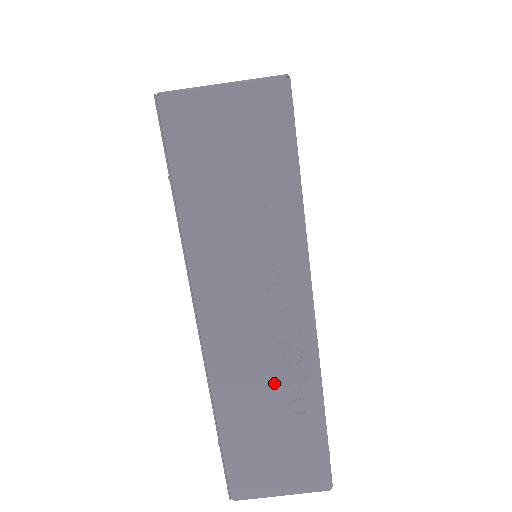
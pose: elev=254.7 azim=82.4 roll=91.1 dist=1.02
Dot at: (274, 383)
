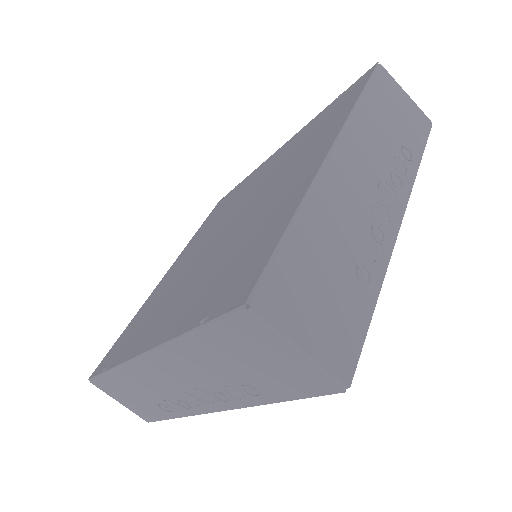
Dot at: (161, 396)
